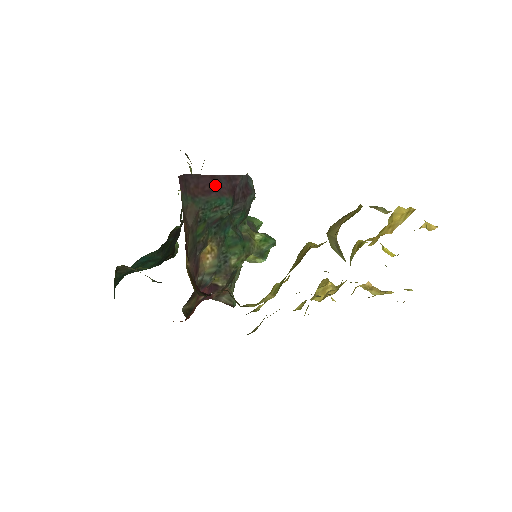
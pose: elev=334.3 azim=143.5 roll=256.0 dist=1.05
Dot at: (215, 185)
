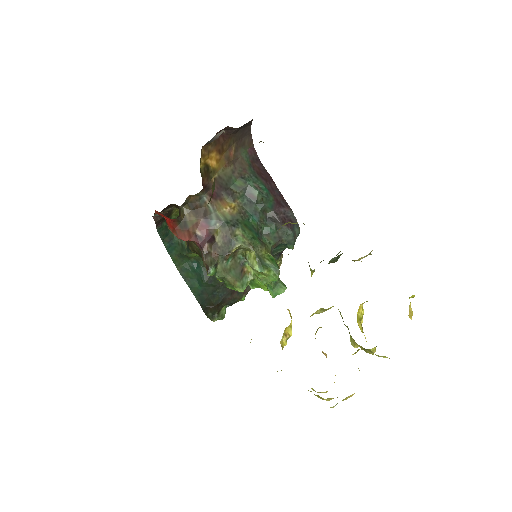
Dot at: (270, 184)
